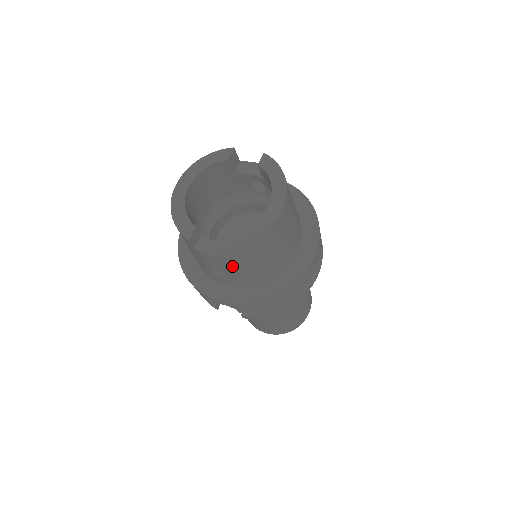
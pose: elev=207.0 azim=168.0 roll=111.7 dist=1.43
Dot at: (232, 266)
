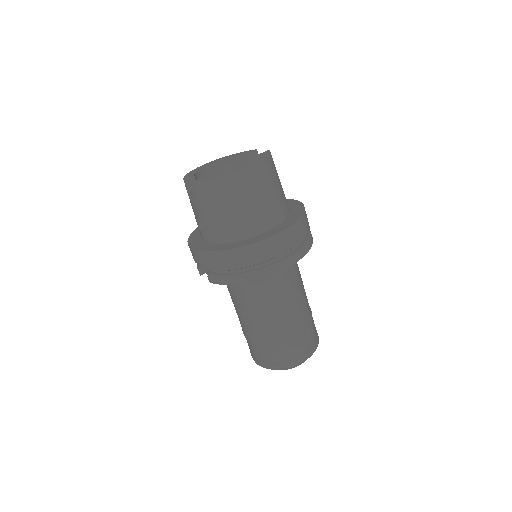
Dot at: (203, 209)
